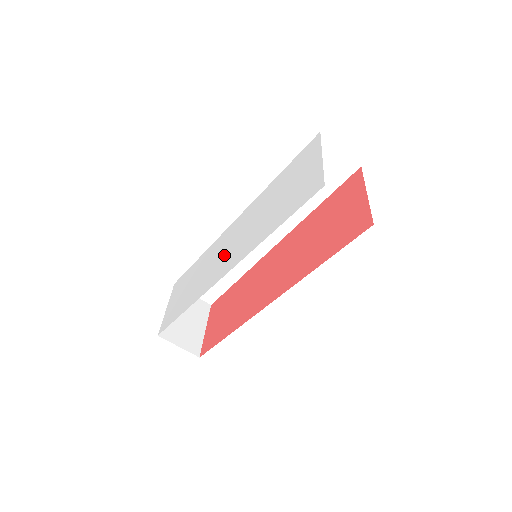
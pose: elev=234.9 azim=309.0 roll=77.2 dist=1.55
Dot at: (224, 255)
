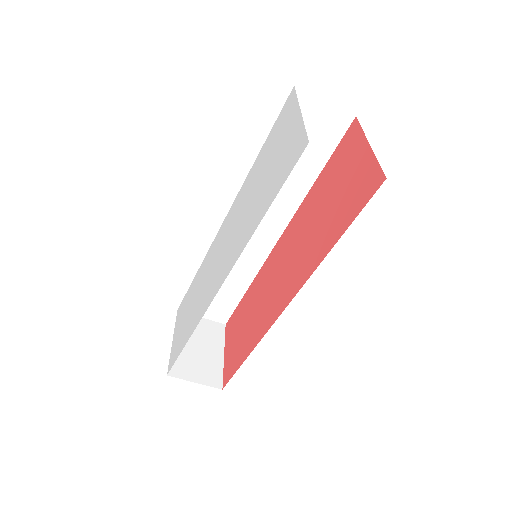
Dot at: (217, 264)
